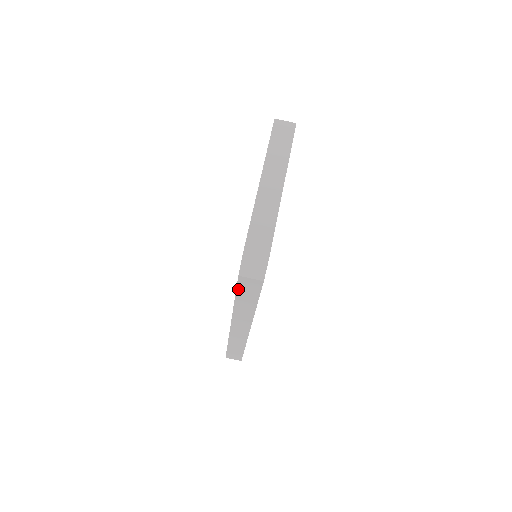
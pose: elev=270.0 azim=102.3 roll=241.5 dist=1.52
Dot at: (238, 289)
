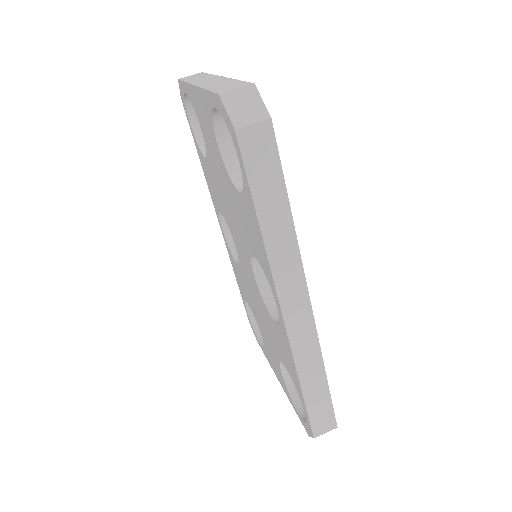
Dot at: (249, 176)
